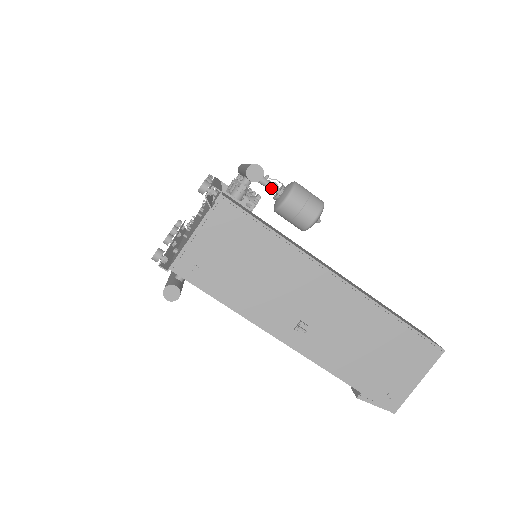
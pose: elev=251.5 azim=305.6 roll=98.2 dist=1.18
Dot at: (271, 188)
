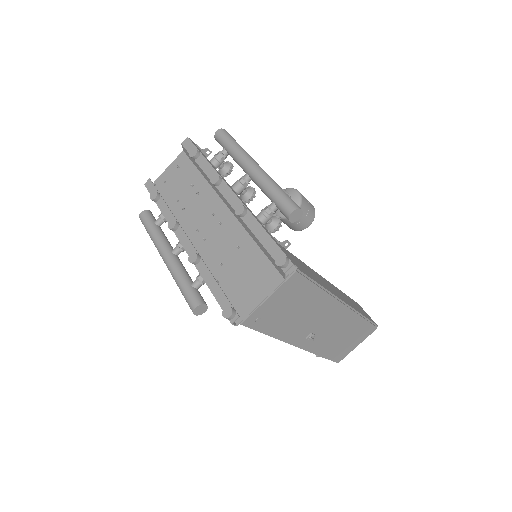
Dot at: occluded
